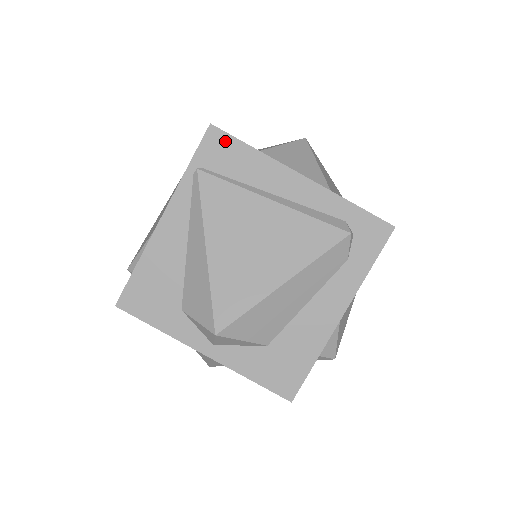
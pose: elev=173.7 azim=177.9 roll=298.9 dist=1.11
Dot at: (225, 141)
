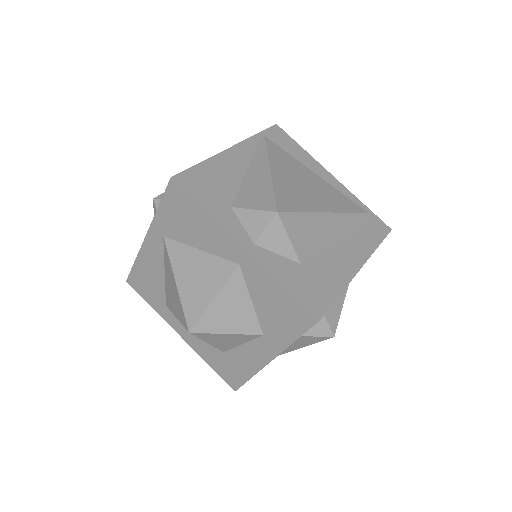
Dot at: (285, 136)
